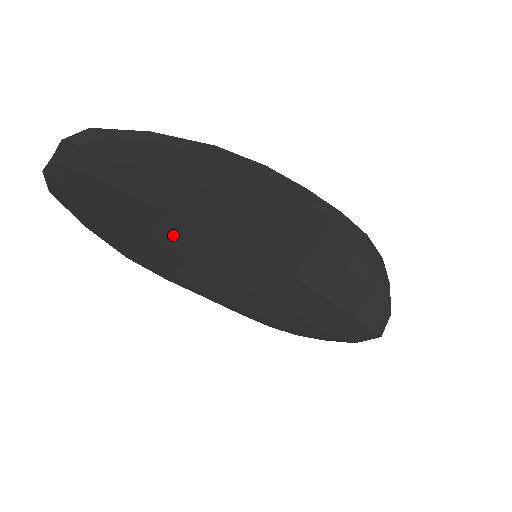
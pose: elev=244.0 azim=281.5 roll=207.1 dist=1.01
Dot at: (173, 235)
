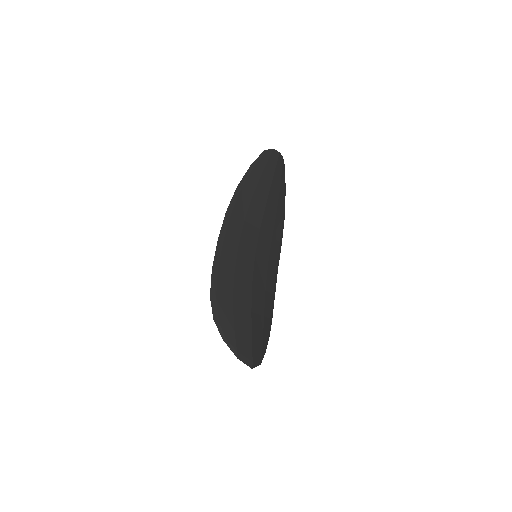
Dot at: (256, 207)
